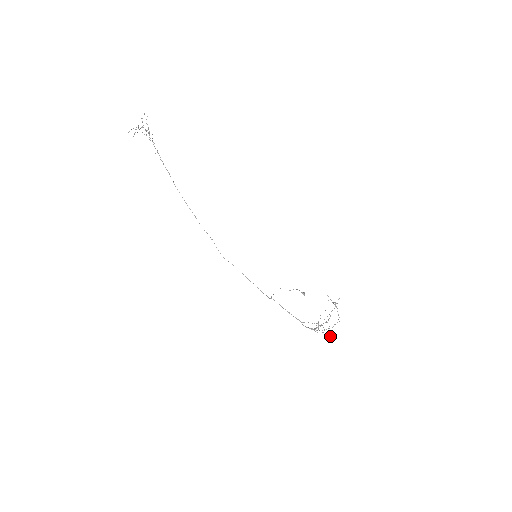
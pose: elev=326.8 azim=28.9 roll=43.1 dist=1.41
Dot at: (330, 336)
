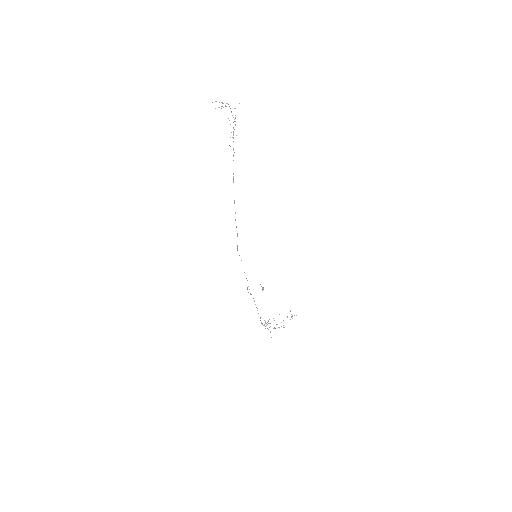
Dot at: occluded
